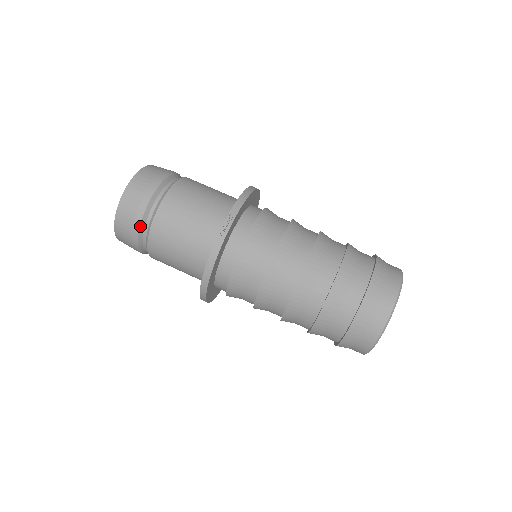
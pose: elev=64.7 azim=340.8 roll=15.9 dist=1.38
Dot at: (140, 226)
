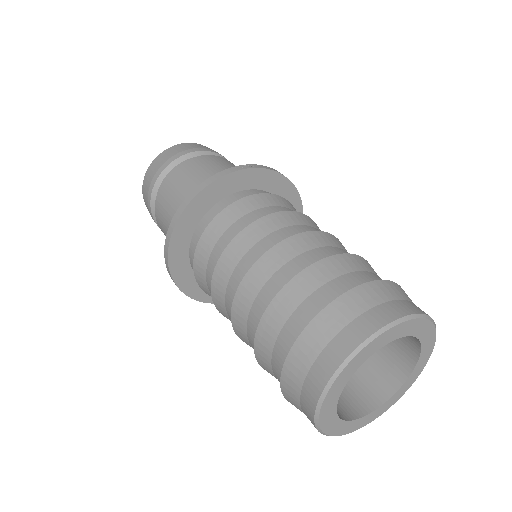
Dot at: (171, 163)
